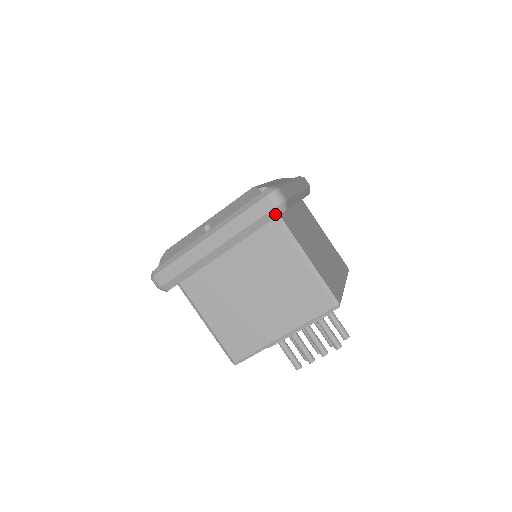
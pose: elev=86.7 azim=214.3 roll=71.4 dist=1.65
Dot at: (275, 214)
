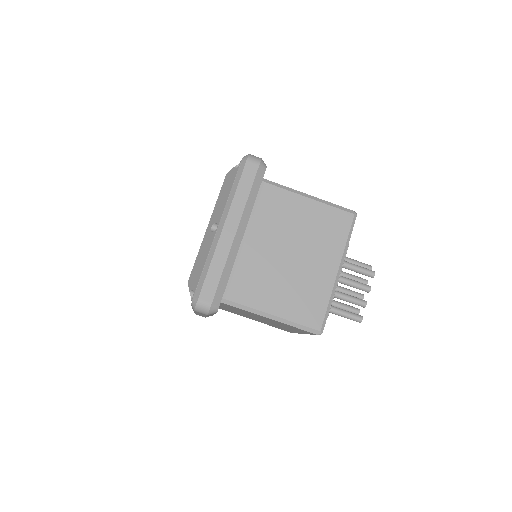
Dot at: (262, 171)
